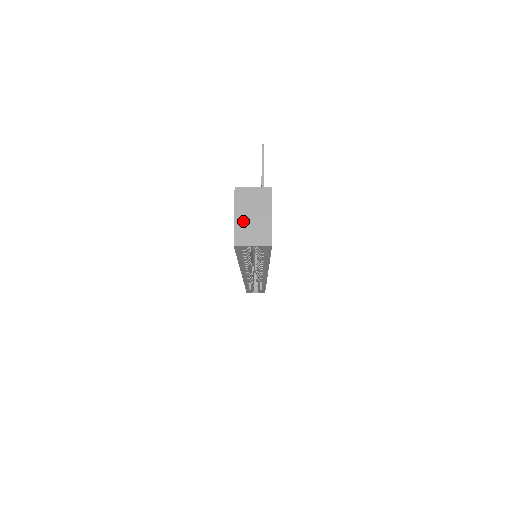
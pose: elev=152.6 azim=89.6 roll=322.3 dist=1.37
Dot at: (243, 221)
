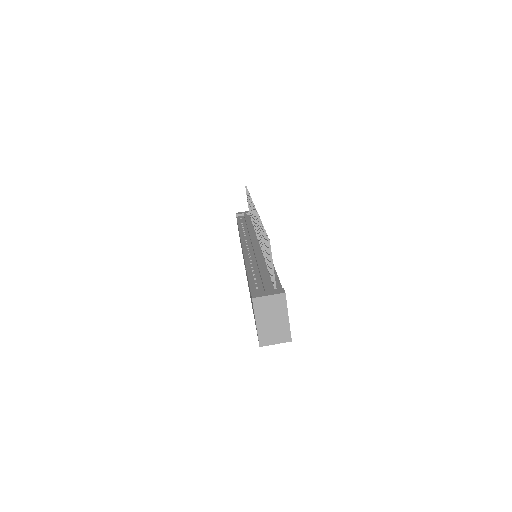
Dot at: (264, 326)
